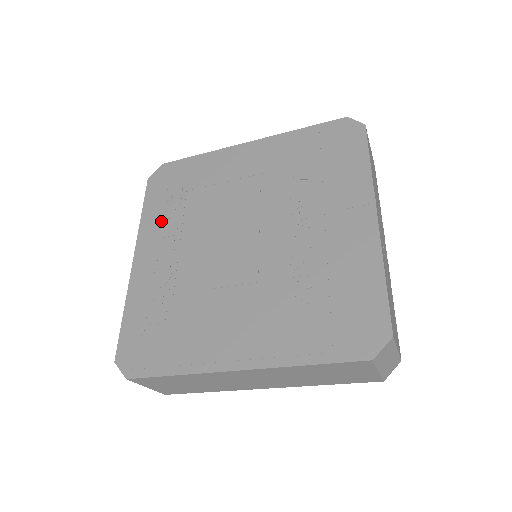
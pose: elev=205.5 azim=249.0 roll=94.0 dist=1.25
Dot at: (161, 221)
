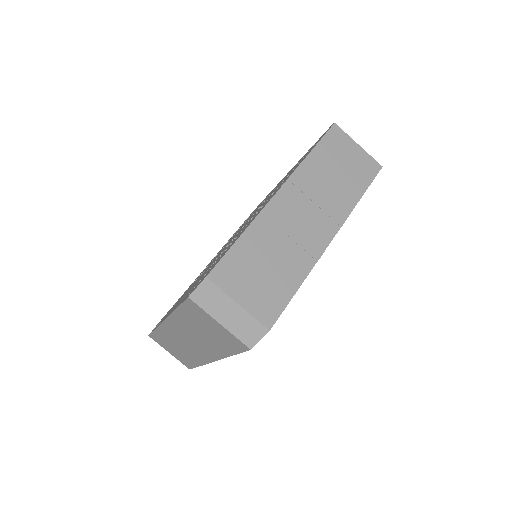
Dot at: occluded
